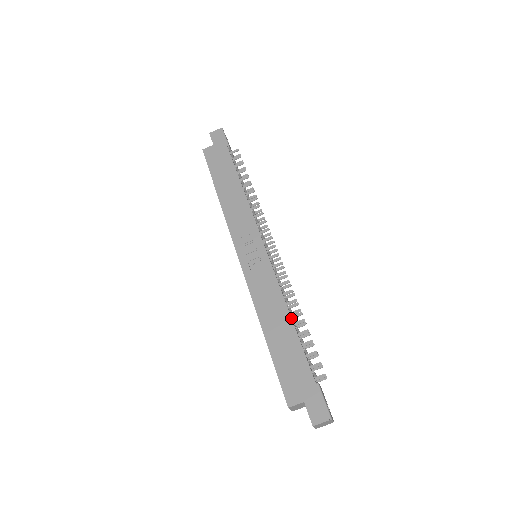
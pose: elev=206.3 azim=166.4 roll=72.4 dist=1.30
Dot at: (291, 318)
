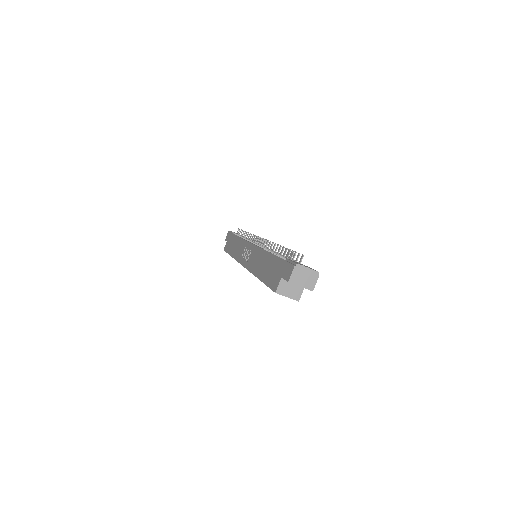
Dot at: (267, 252)
